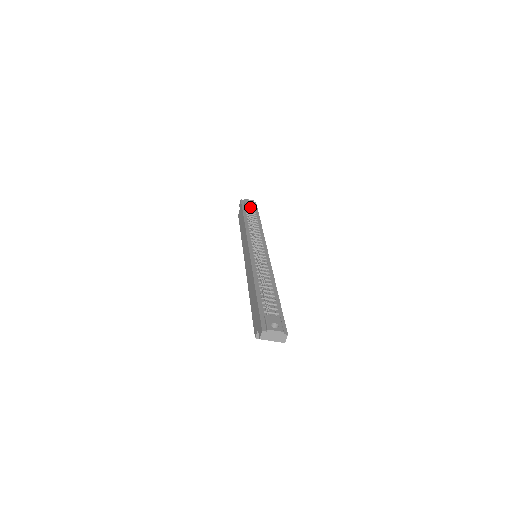
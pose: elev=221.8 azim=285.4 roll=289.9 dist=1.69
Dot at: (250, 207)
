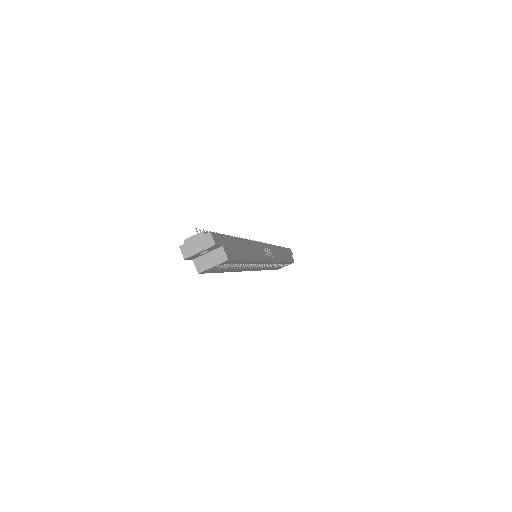
Dot at: occluded
